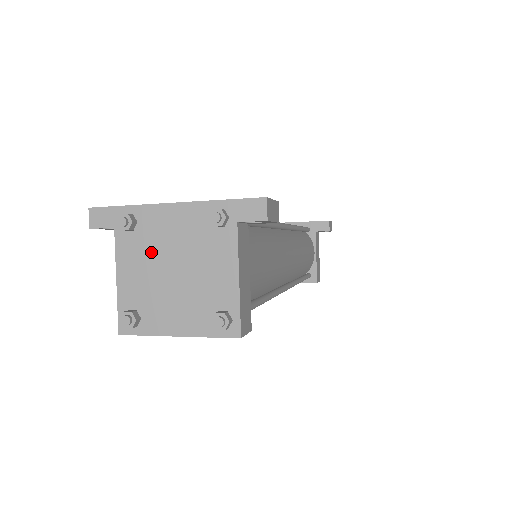
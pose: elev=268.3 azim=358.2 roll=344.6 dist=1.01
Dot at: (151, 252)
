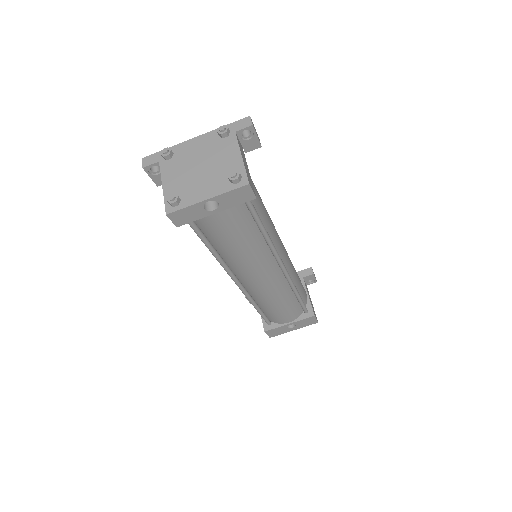
Dot at: (184, 164)
